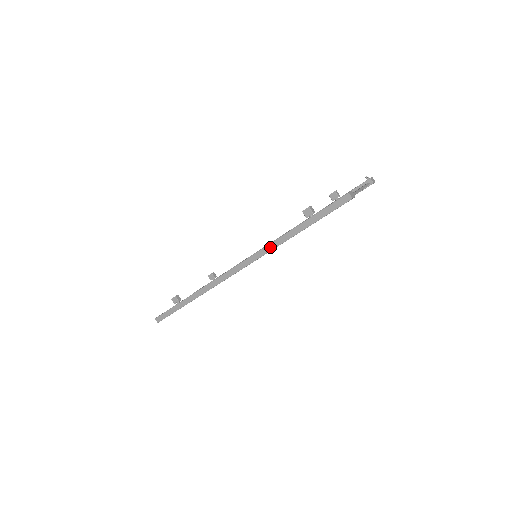
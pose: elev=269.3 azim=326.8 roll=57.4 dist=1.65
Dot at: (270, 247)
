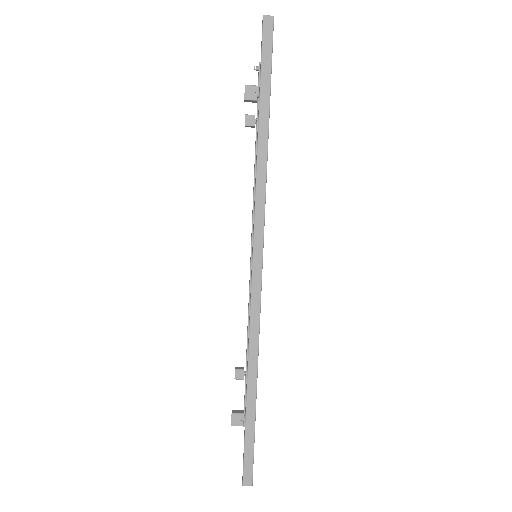
Dot at: (260, 183)
